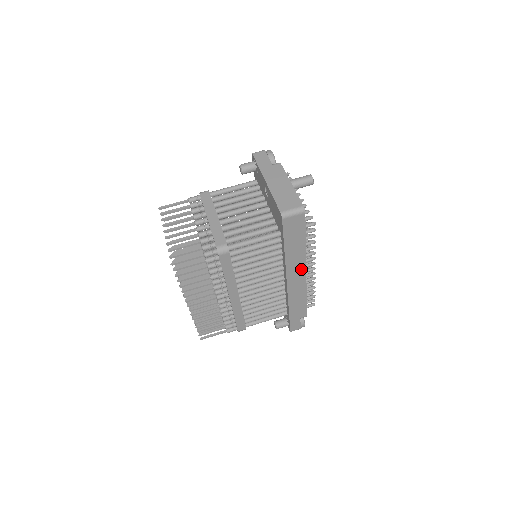
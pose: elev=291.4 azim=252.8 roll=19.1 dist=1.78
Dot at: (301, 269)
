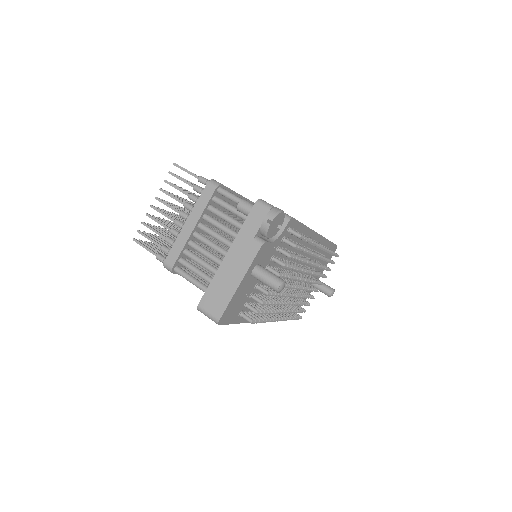
Dot at: occluded
